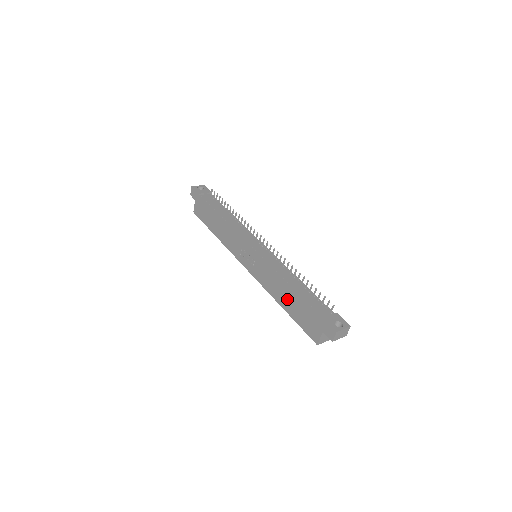
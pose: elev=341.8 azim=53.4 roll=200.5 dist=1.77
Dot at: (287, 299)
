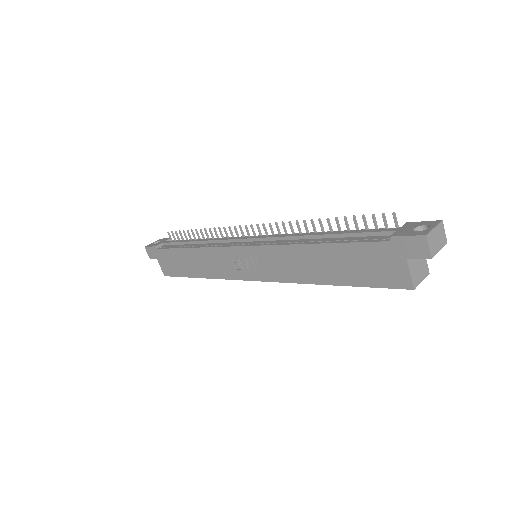
Dot at: (325, 265)
